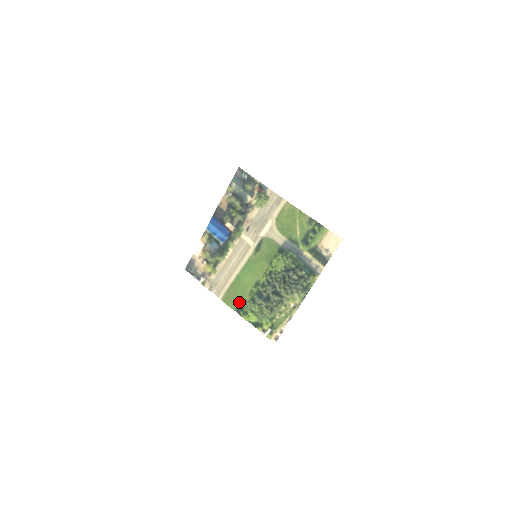
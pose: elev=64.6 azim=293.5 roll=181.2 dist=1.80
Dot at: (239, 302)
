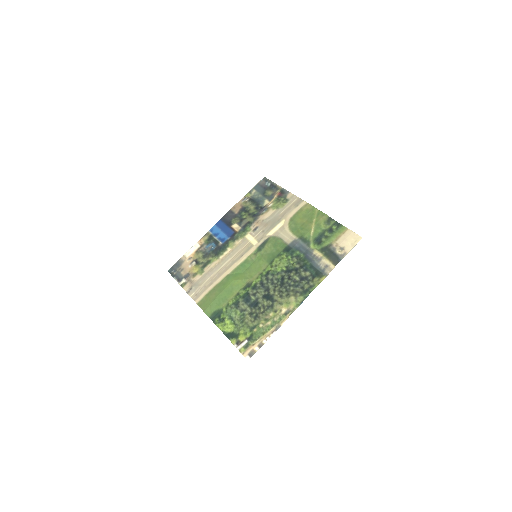
Dot at: (218, 306)
